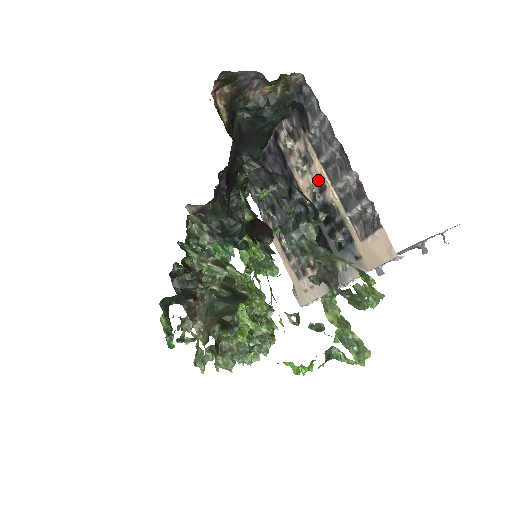
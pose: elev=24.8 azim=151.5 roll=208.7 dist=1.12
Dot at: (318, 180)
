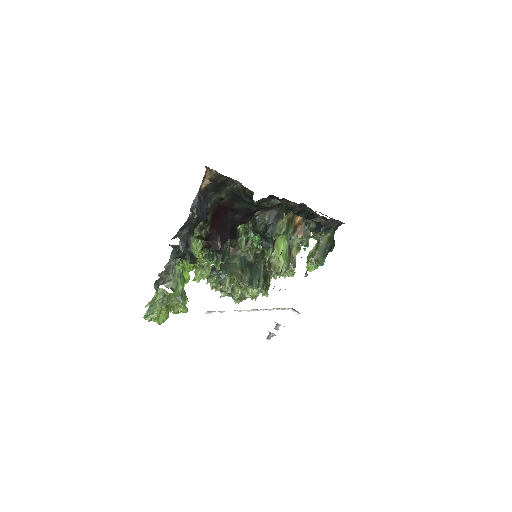
Dot at: occluded
